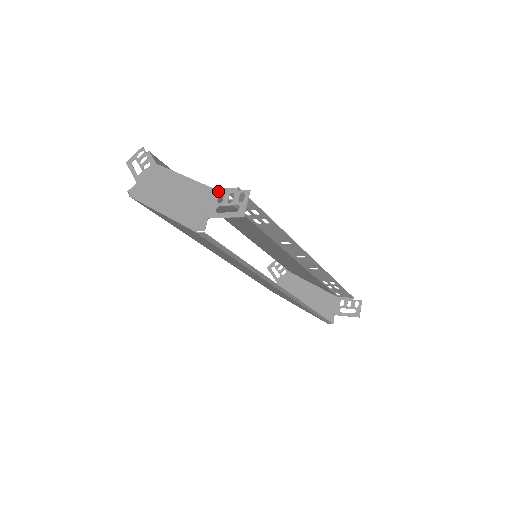
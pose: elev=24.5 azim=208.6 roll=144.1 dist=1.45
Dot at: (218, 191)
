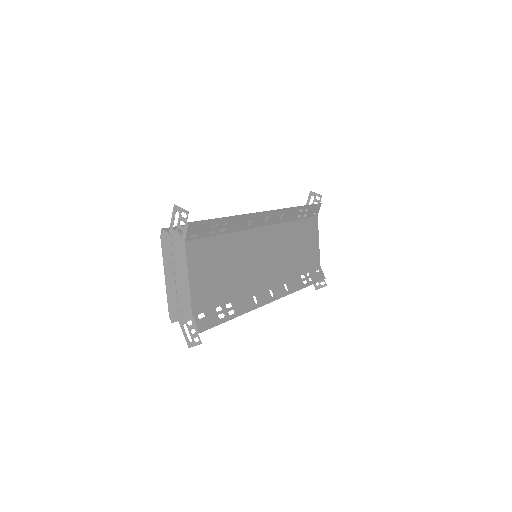
Dot at: (192, 318)
